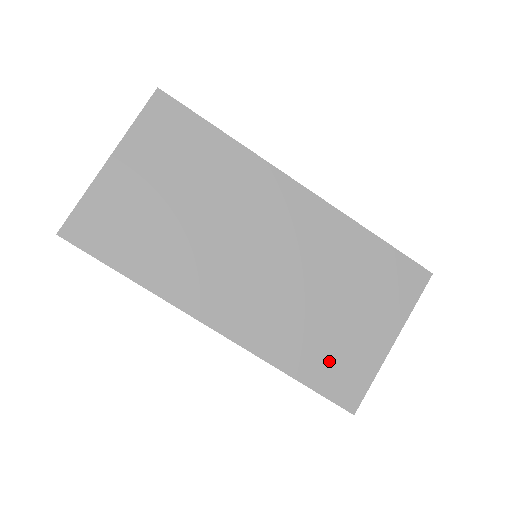
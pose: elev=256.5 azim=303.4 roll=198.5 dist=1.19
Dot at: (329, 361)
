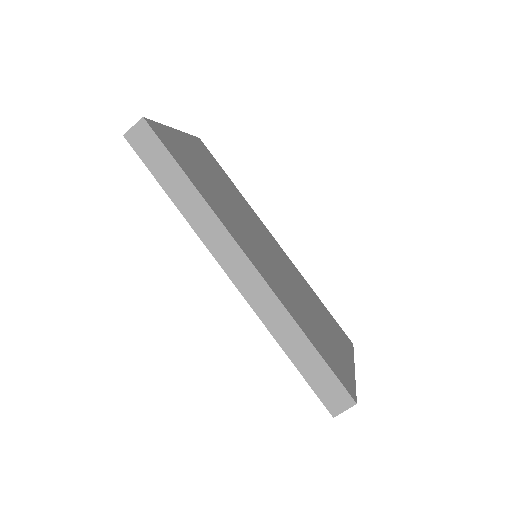
Dot at: (326, 348)
